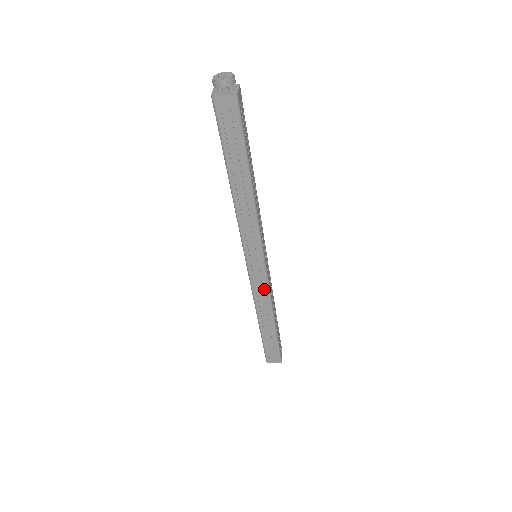
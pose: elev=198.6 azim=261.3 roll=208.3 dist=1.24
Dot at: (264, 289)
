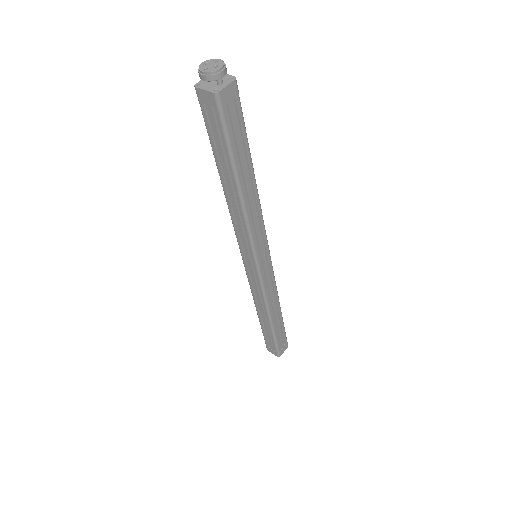
Dot at: (259, 290)
